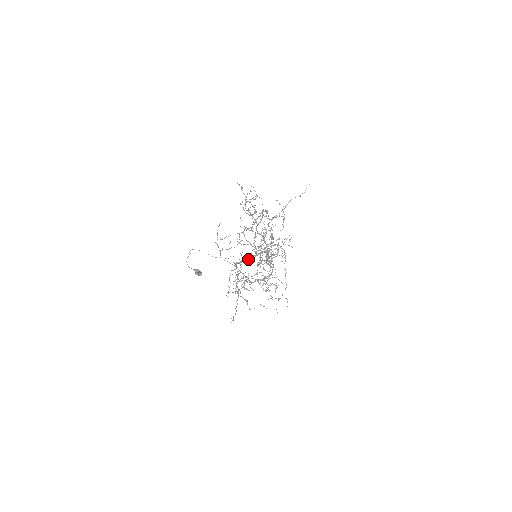
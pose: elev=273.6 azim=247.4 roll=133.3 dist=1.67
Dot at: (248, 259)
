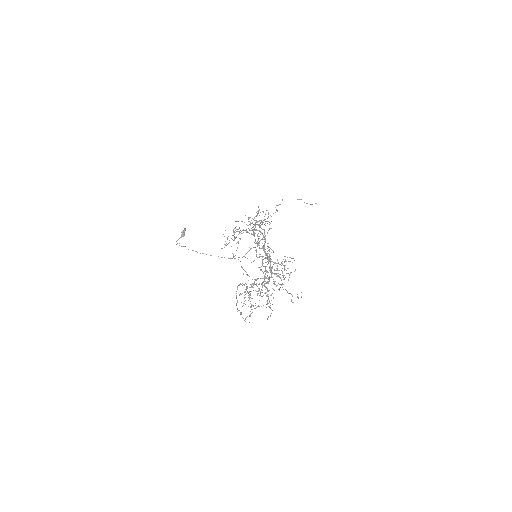
Dot at: occluded
